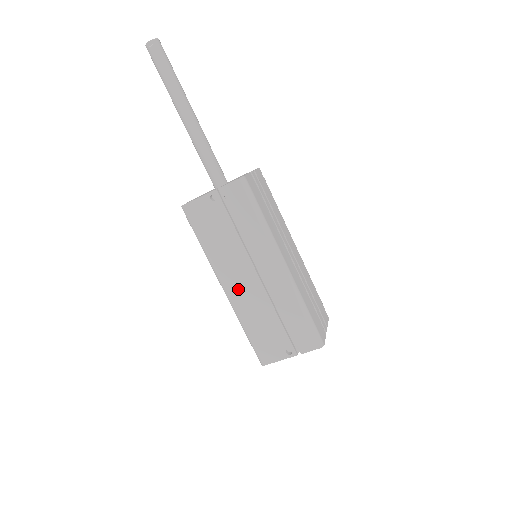
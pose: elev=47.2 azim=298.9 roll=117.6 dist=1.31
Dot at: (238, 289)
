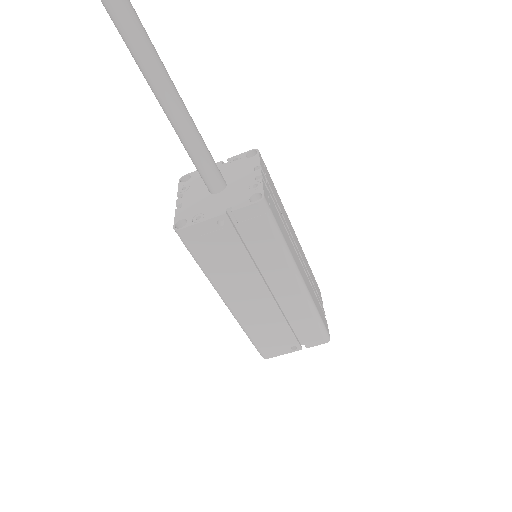
Dot at: (245, 305)
